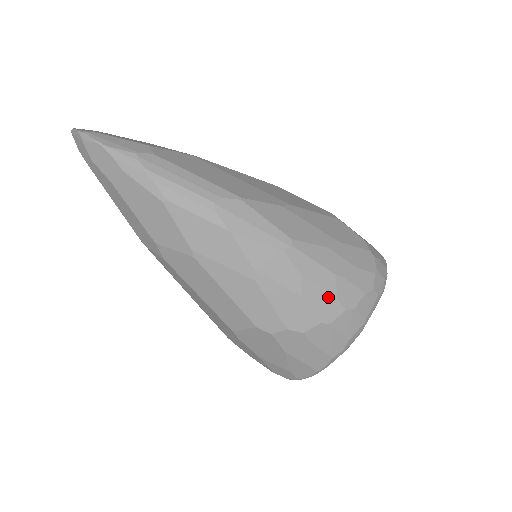
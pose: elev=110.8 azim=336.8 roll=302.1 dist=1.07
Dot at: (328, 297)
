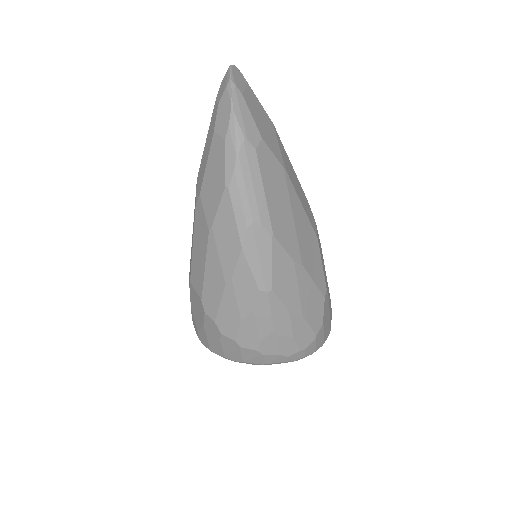
Dot at: (255, 336)
